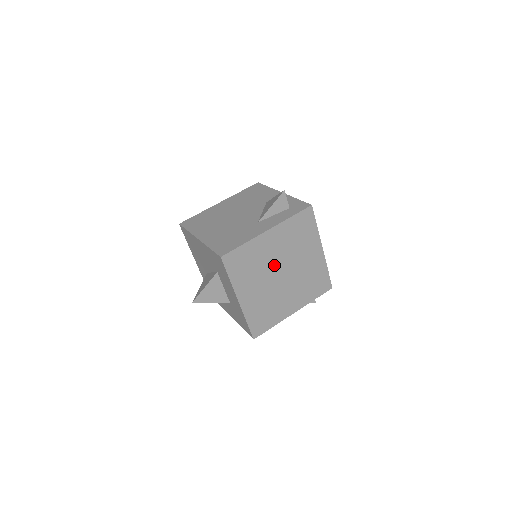
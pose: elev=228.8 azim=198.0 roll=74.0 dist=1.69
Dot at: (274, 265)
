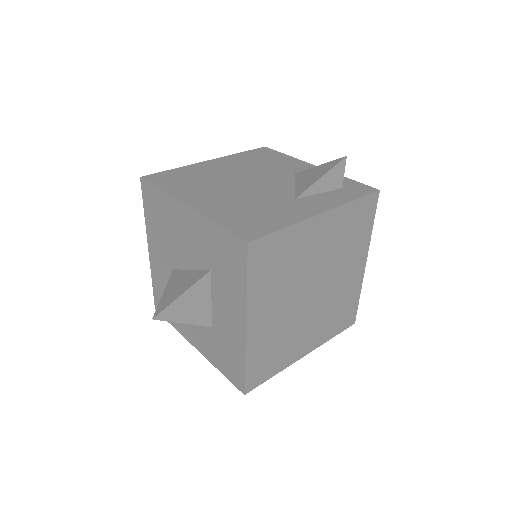
Dot at: (309, 275)
